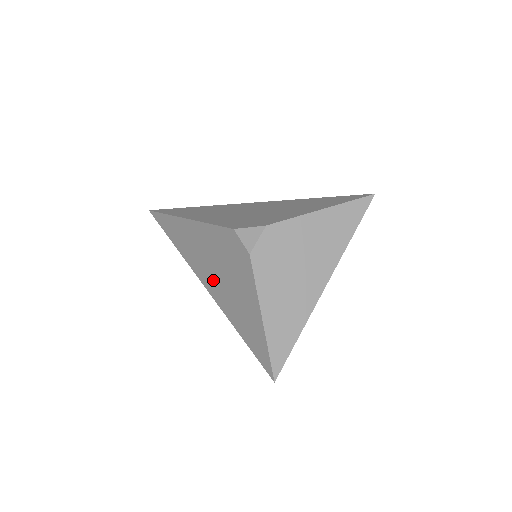
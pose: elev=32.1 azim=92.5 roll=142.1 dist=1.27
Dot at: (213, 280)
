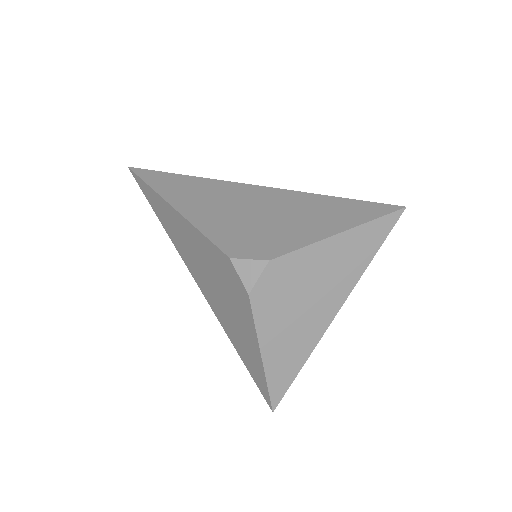
Dot at: (206, 286)
